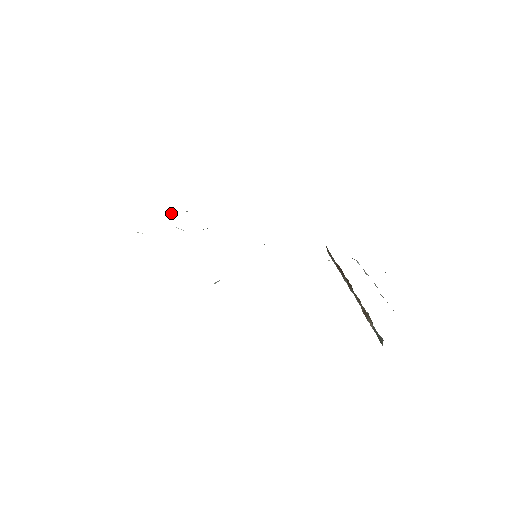
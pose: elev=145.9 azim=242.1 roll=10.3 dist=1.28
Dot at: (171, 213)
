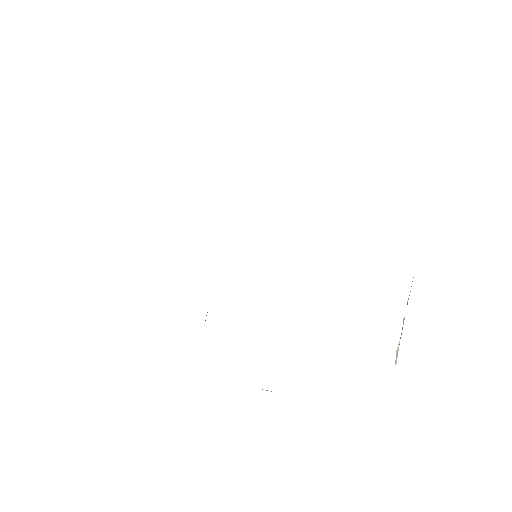
Dot at: occluded
